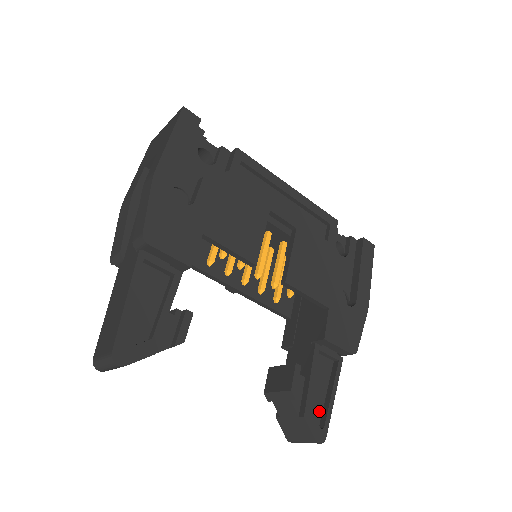
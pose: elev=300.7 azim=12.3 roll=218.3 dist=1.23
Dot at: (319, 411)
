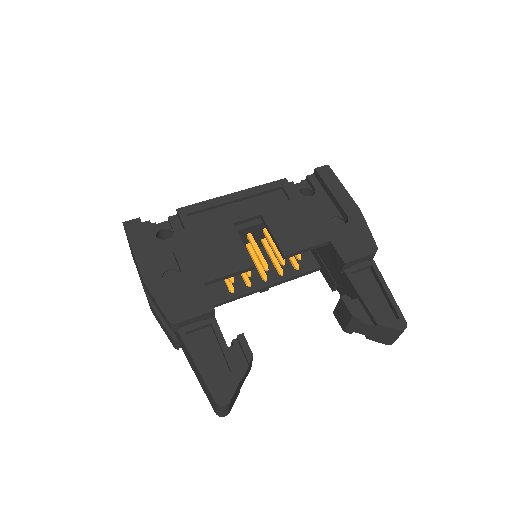
Dot at: (387, 309)
